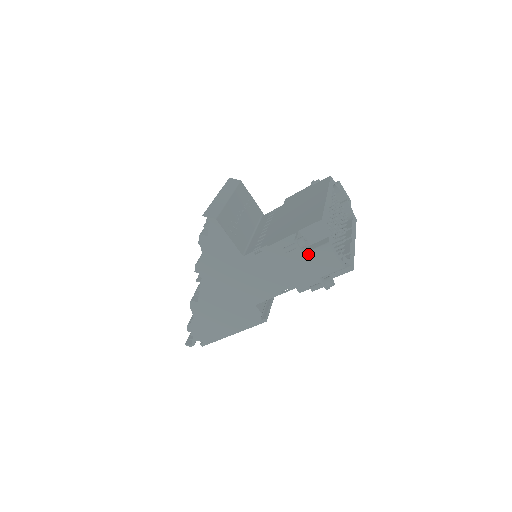
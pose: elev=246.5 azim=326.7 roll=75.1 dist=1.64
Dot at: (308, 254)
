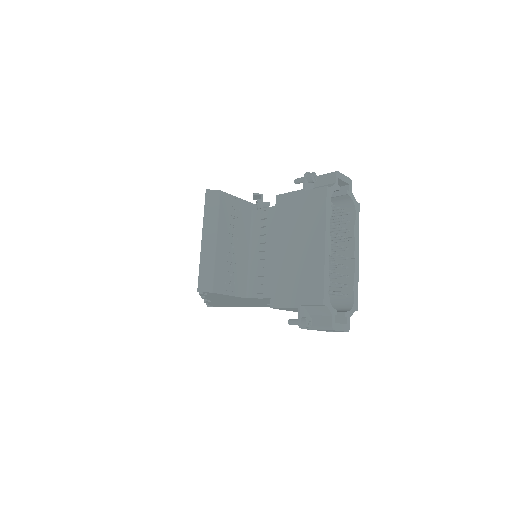
Dot at: (313, 329)
